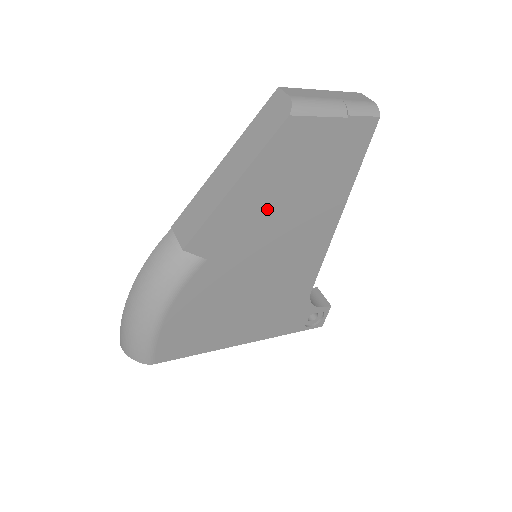
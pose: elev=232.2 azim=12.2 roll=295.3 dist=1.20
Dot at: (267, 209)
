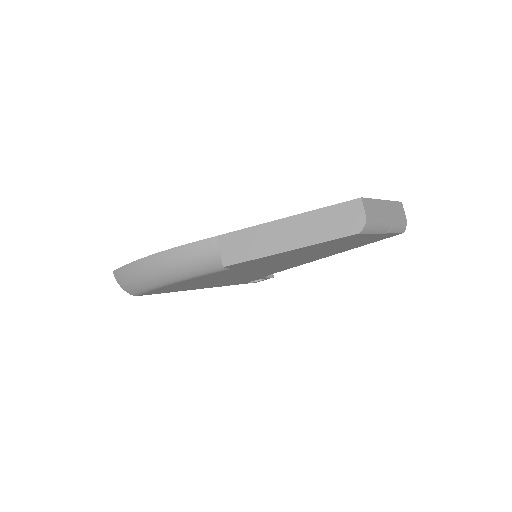
Dot at: (294, 256)
